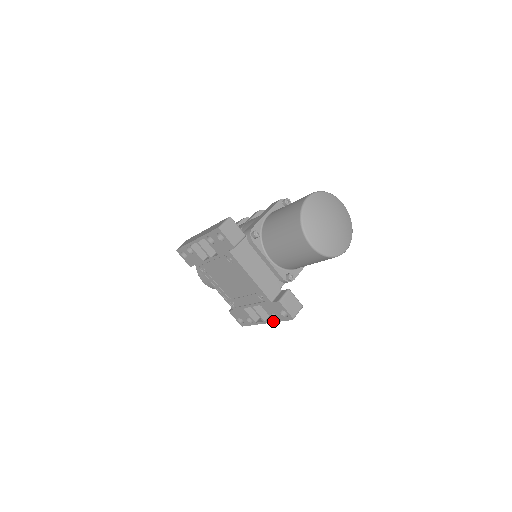
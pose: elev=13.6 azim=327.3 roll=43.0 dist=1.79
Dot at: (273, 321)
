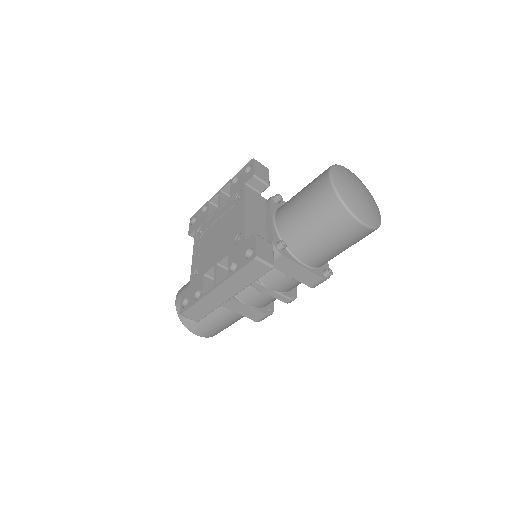
Dot at: (227, 277)
